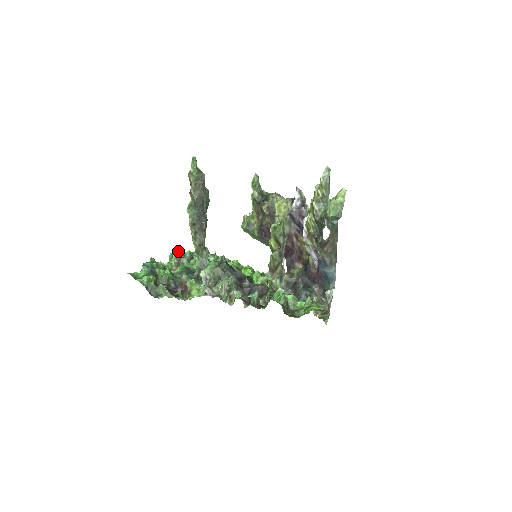
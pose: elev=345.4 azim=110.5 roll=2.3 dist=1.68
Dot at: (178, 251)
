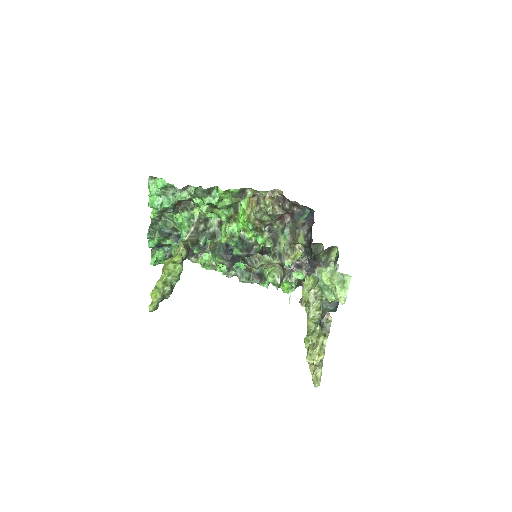
Dot at: (156, 209)
